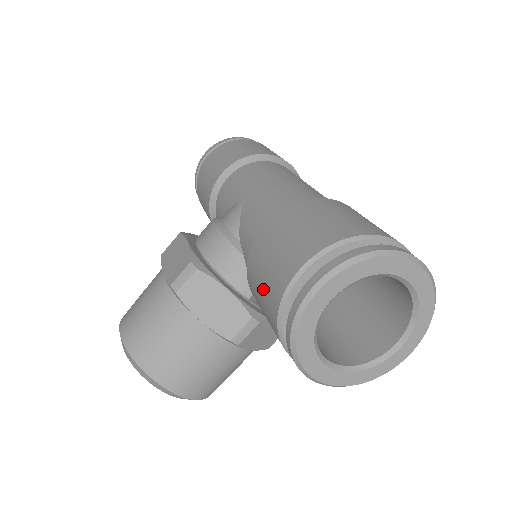
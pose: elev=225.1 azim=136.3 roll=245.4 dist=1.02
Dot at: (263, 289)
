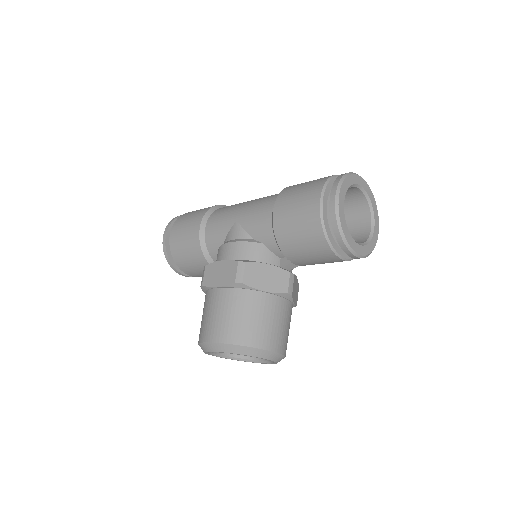
Dot at: (301, 232)
